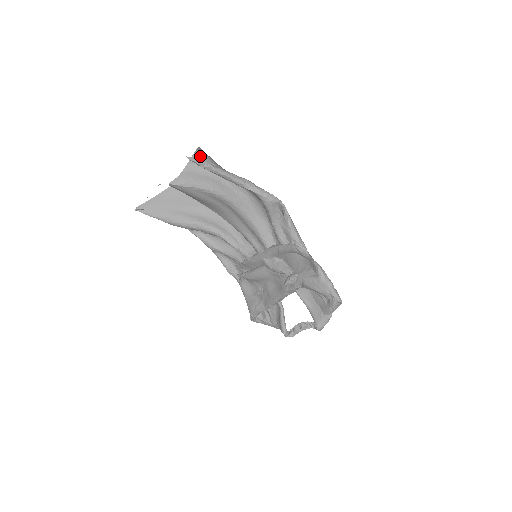
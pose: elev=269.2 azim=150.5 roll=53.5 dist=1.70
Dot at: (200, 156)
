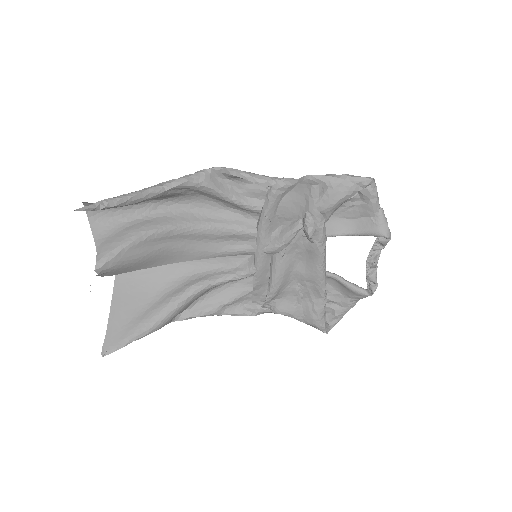
Dot at: (97, 218)
